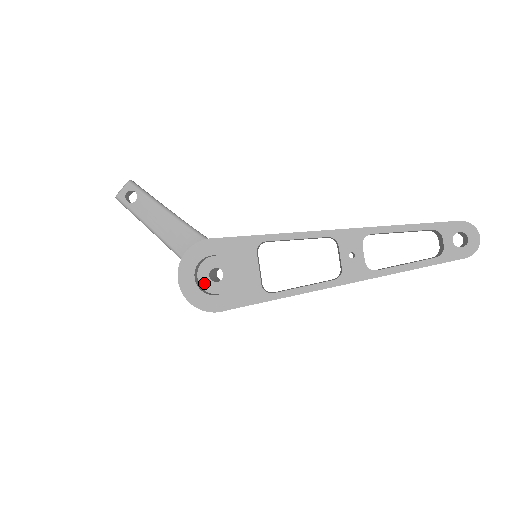
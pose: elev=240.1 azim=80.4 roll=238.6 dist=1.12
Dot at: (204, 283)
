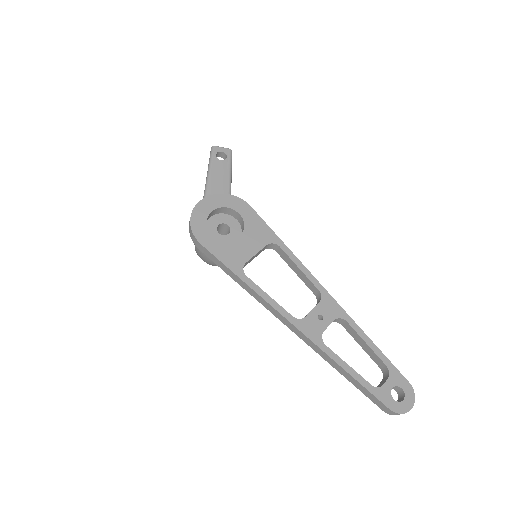
Dot at: (211, 224)
